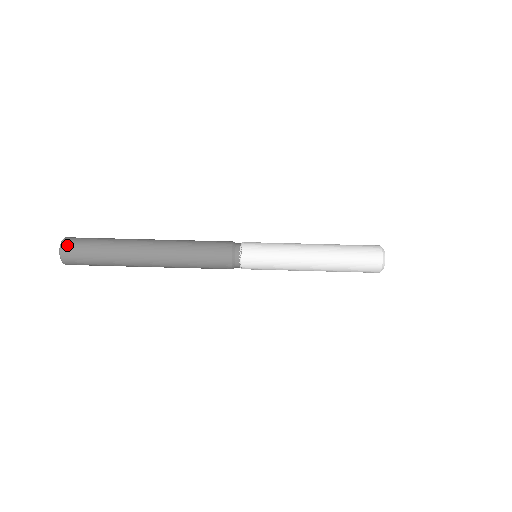
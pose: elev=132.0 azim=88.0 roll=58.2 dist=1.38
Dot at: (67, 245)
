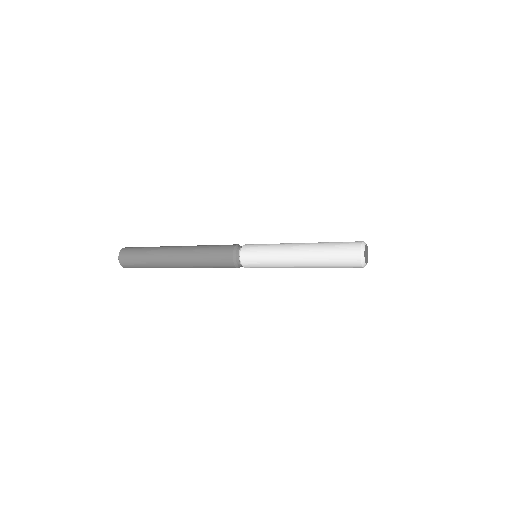
Dot at: (127, 248)
